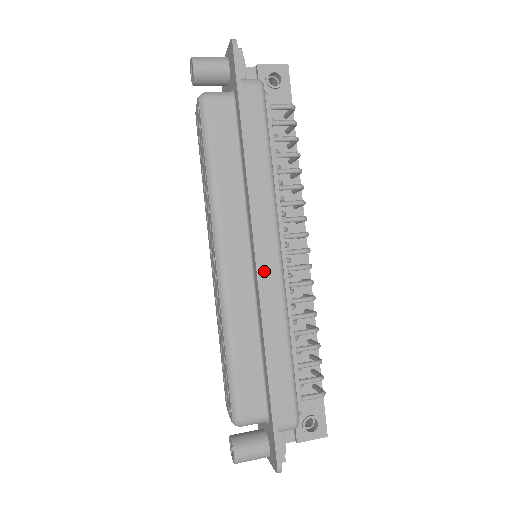
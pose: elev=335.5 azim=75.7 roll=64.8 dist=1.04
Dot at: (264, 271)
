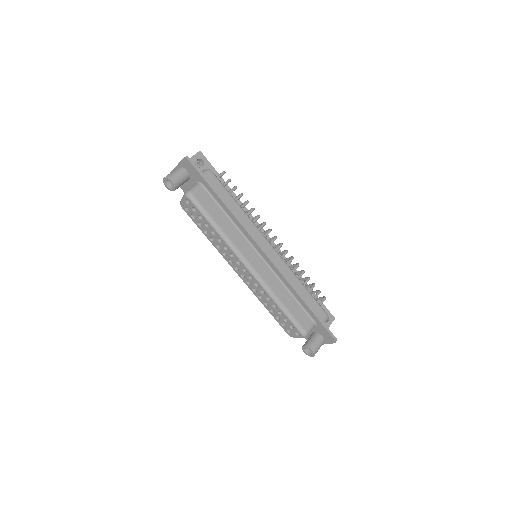
Dot at: (272, 258)
